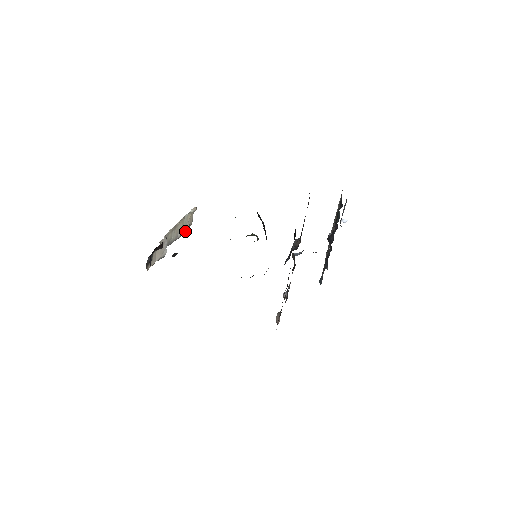
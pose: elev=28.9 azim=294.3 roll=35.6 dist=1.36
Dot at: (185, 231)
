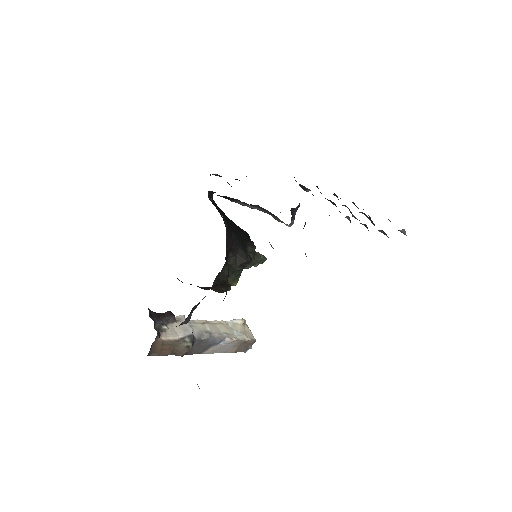
Dot at: (241, 340)
